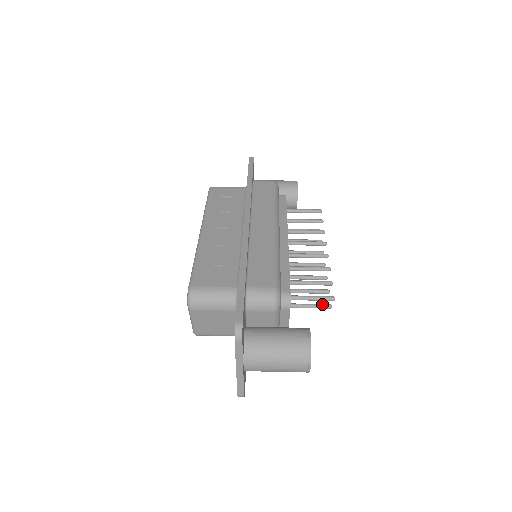
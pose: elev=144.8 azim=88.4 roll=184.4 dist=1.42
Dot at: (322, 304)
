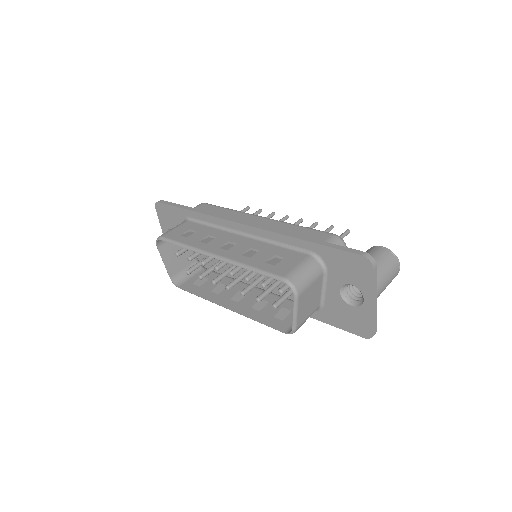
Dot at: occluded
